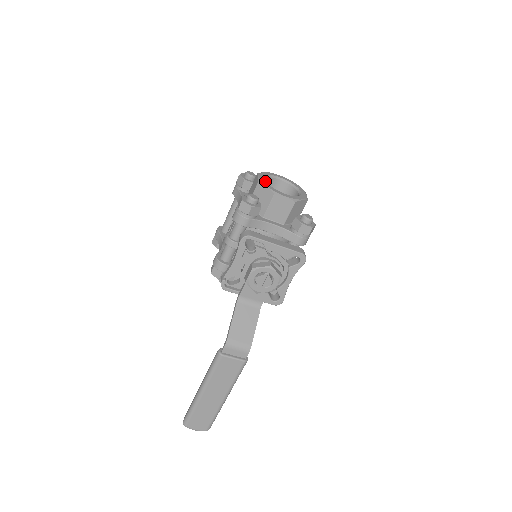
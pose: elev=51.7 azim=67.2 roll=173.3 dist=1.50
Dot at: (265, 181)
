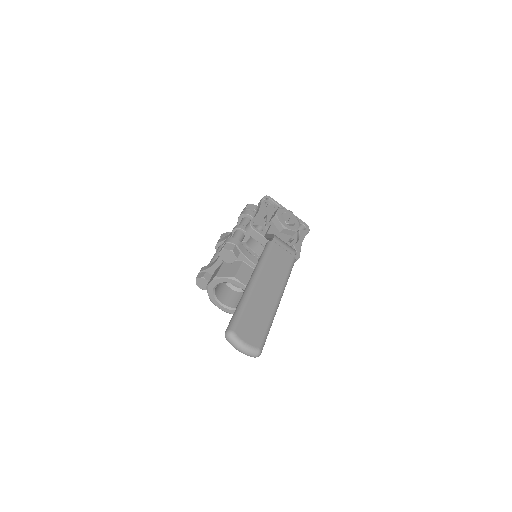
Dot at: occluded
